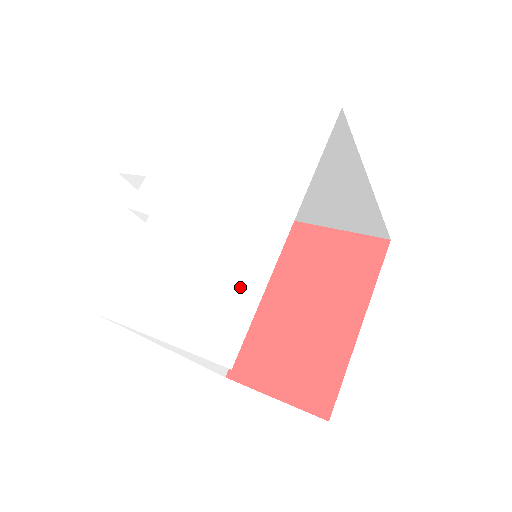
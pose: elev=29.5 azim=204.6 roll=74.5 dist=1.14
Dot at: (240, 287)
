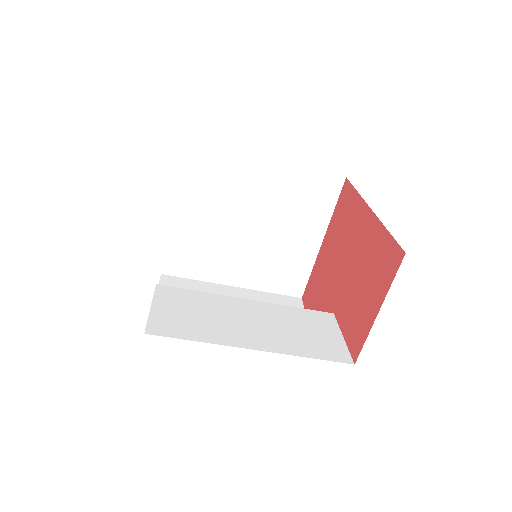
Dot at: occluded
